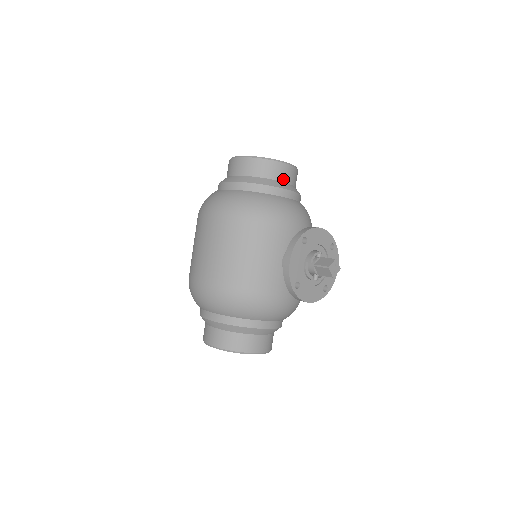
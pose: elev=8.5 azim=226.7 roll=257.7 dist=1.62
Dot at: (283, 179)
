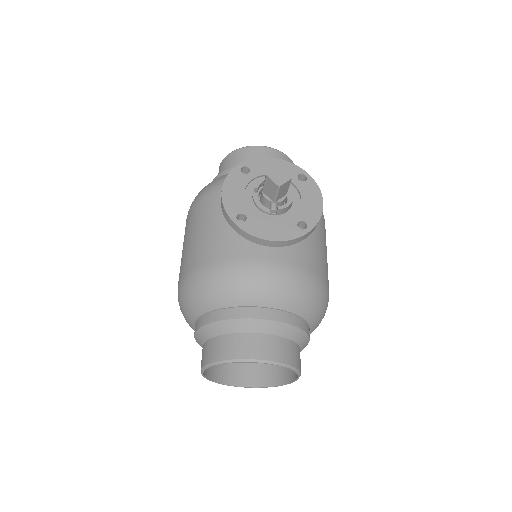
Dot at: occluded
